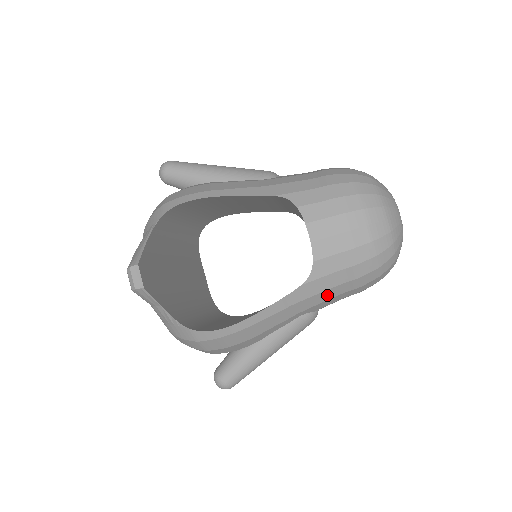
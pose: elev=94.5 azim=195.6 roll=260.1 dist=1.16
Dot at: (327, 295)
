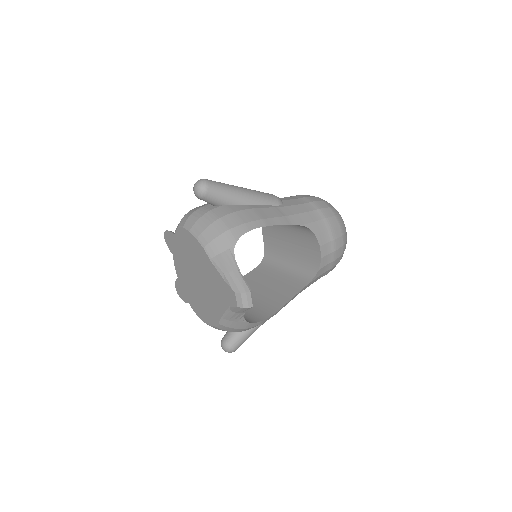
Dot at: occluded
